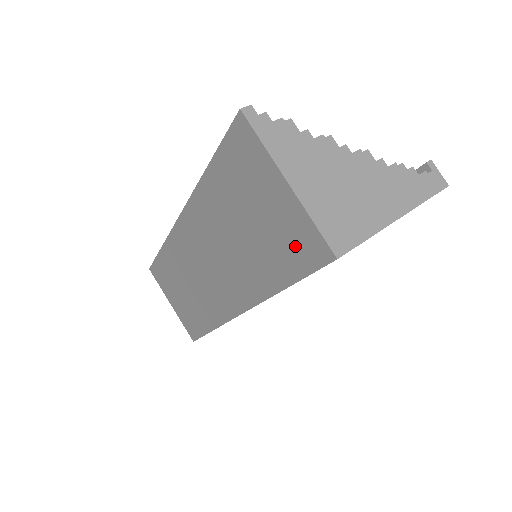
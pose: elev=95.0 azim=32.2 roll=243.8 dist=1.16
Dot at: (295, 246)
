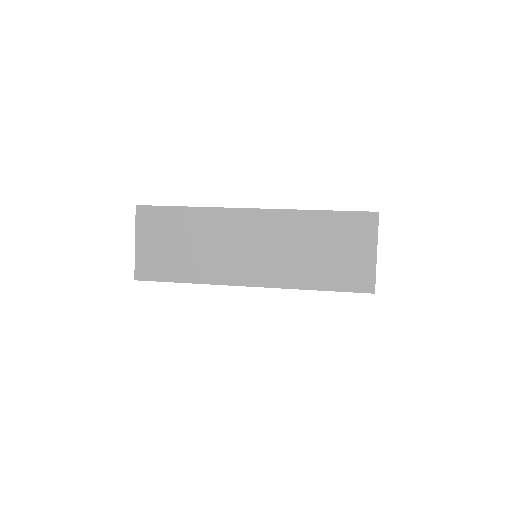
Dot at: (353, 277)
